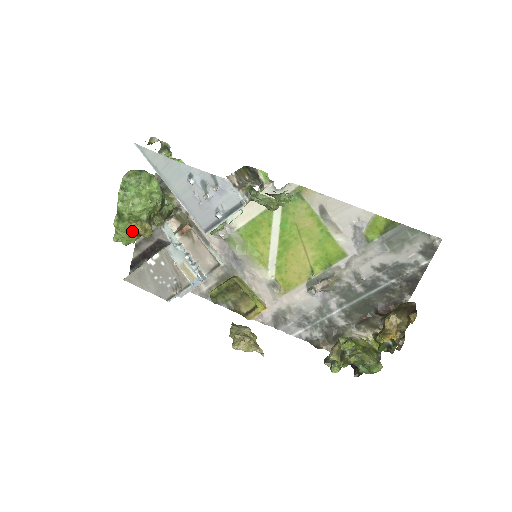
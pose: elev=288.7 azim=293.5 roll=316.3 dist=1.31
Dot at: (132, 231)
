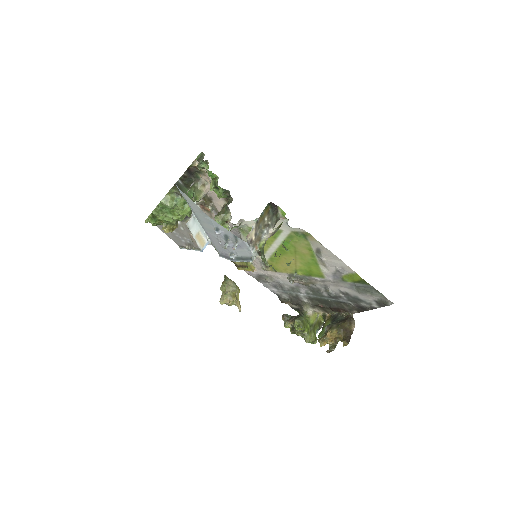
Dot at: (161, 224)
